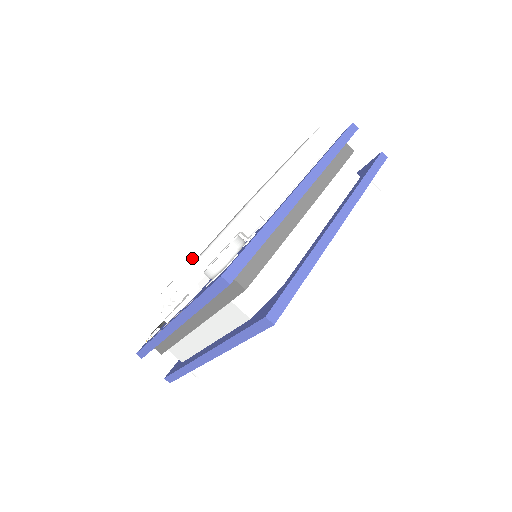
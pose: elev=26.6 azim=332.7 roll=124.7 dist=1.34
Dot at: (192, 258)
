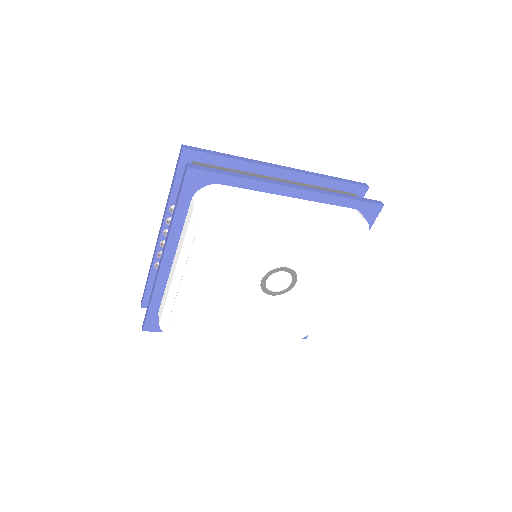
Dot at: occluded
